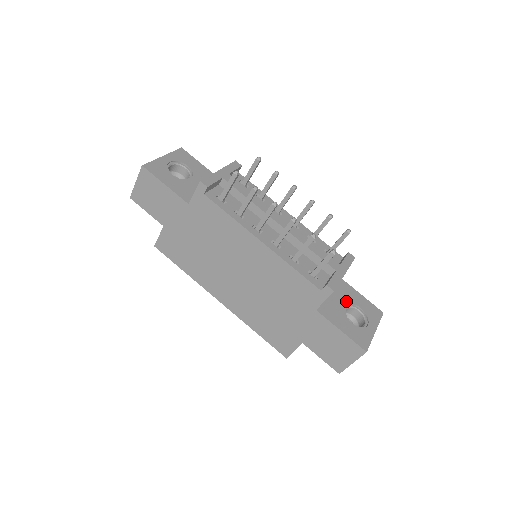
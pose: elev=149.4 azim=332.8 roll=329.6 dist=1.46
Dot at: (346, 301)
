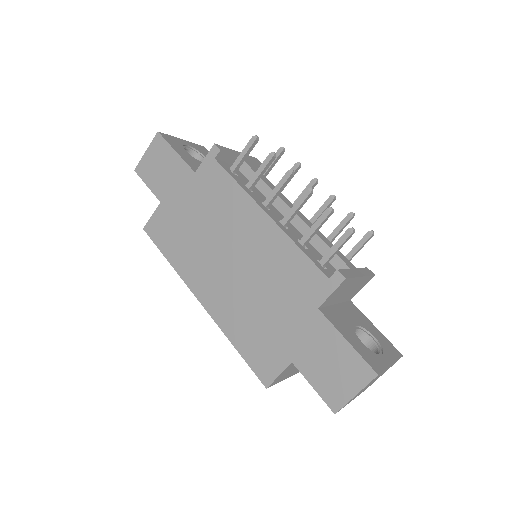
Dot at: (357, 322)
